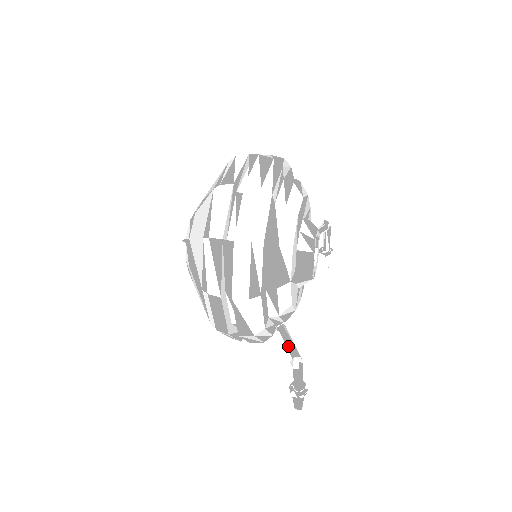
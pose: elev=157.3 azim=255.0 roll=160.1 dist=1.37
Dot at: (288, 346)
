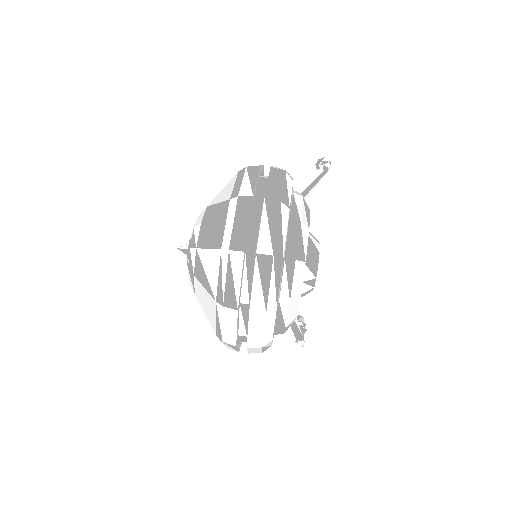
Dot at: (292, 328)
